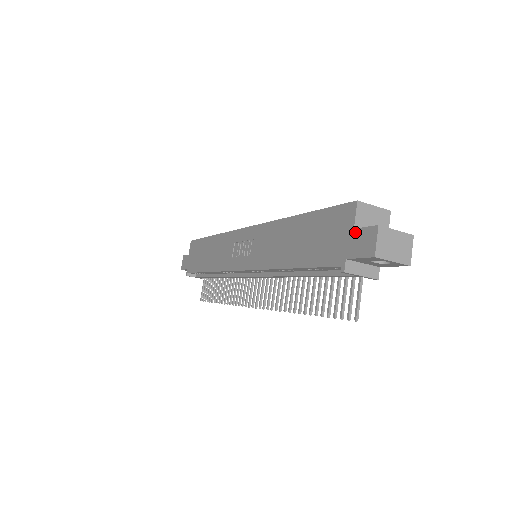
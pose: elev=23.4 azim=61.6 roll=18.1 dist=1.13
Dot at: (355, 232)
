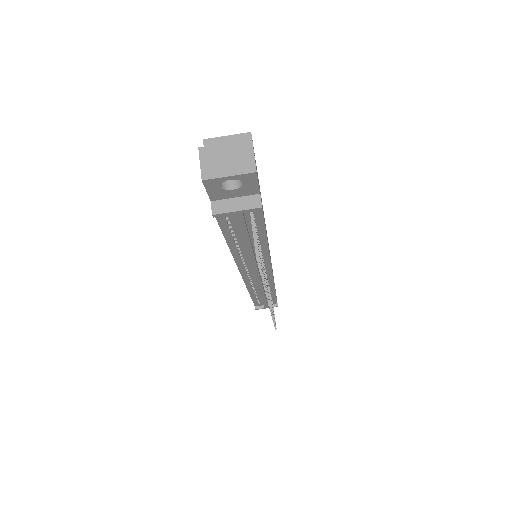
Dot at: occluded
